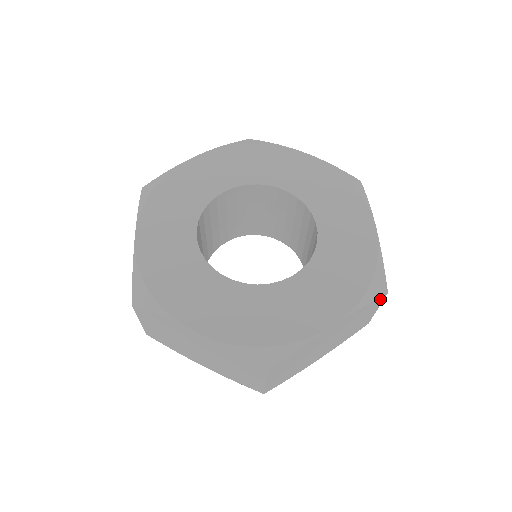
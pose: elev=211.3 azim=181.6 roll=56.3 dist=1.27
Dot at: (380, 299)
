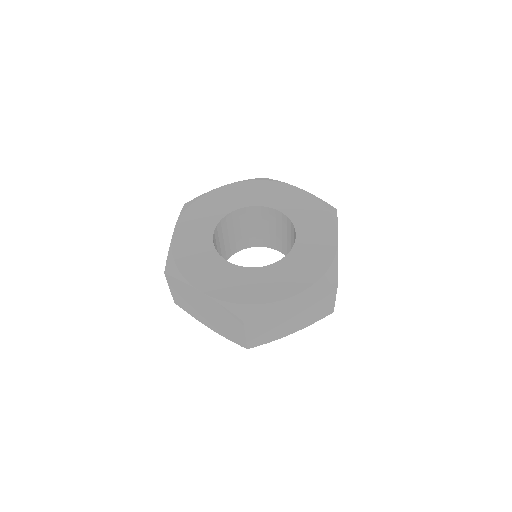
Dot at: (333, 287)
